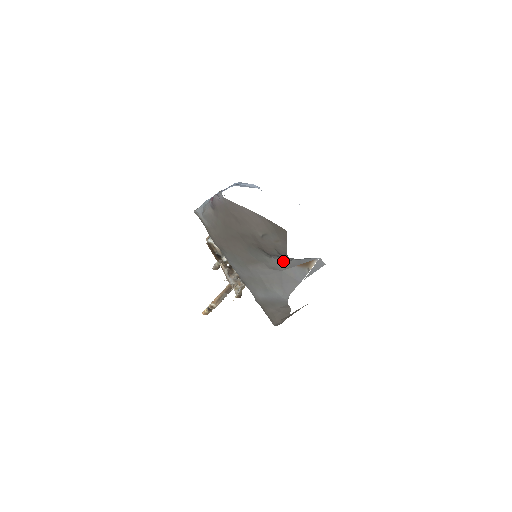
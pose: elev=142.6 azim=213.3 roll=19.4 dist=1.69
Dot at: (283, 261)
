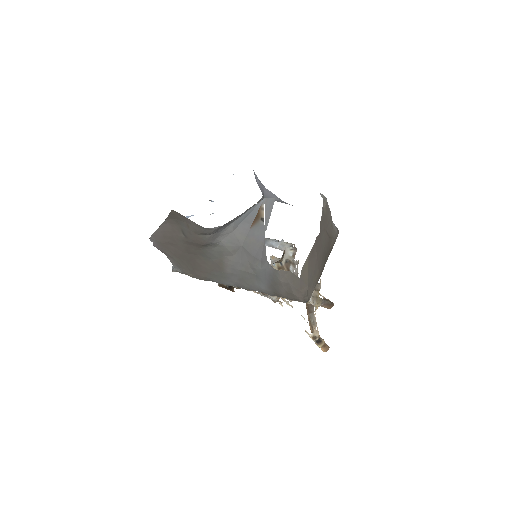
Dot at: (229, 237)
